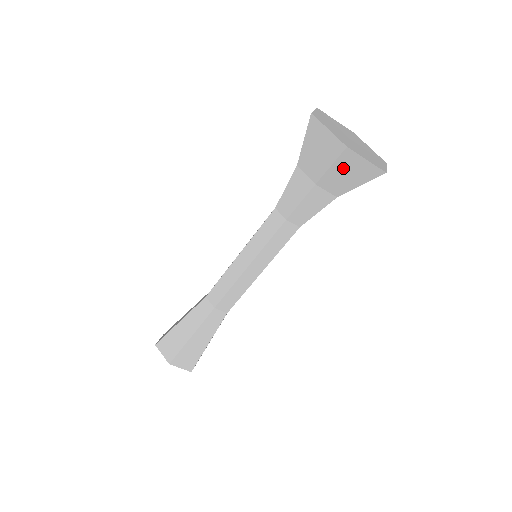
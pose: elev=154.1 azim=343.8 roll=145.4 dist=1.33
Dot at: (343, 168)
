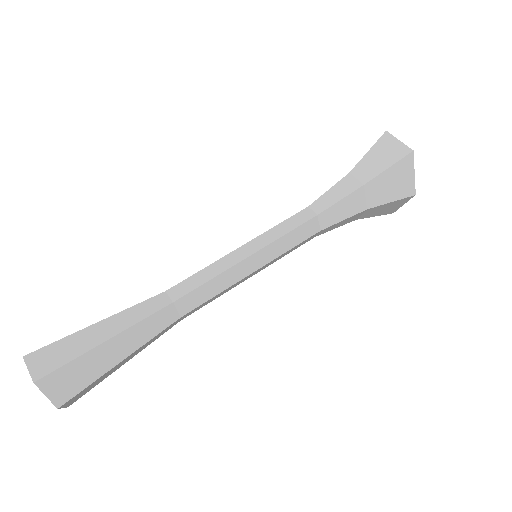
Dot at: (392, 205)
